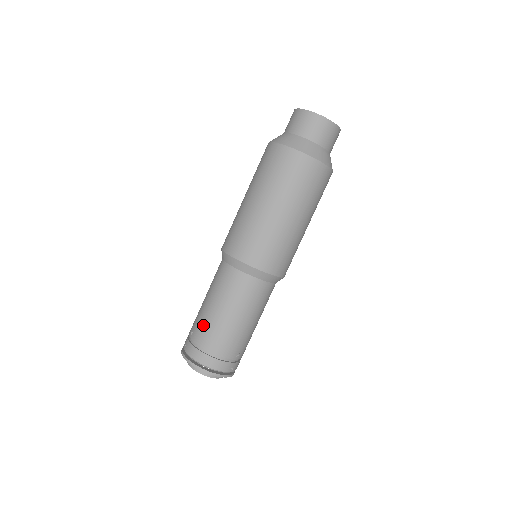
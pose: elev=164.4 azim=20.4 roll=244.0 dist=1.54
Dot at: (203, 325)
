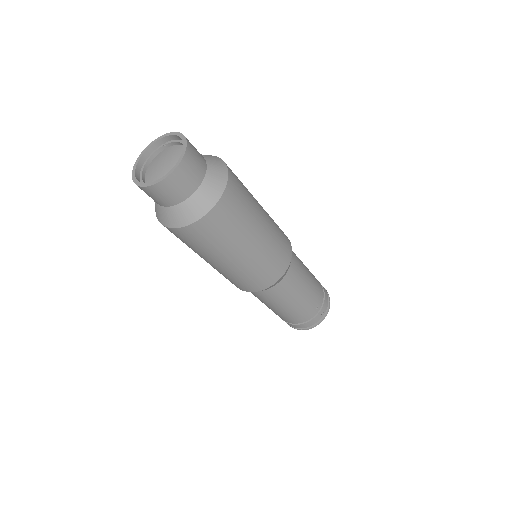
Dot at: occluded
